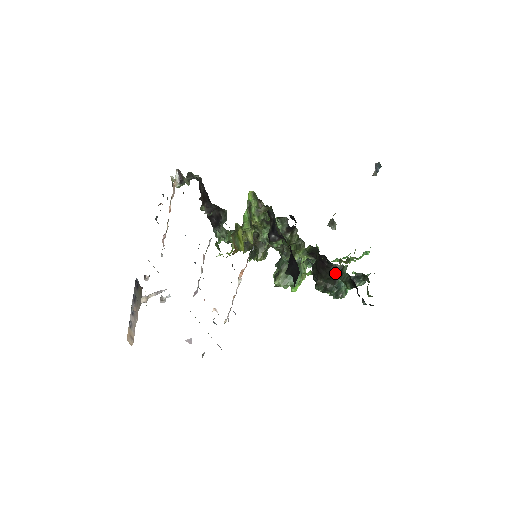
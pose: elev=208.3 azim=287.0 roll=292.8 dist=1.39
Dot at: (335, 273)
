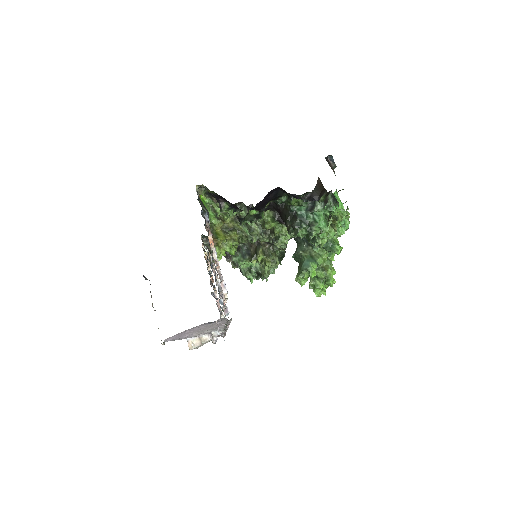
Dot at: (288, 208)
